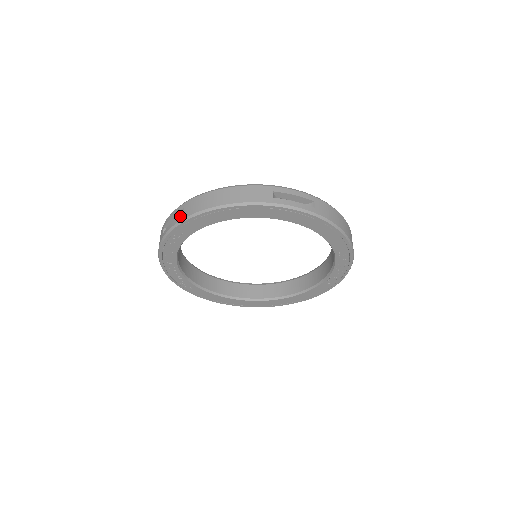
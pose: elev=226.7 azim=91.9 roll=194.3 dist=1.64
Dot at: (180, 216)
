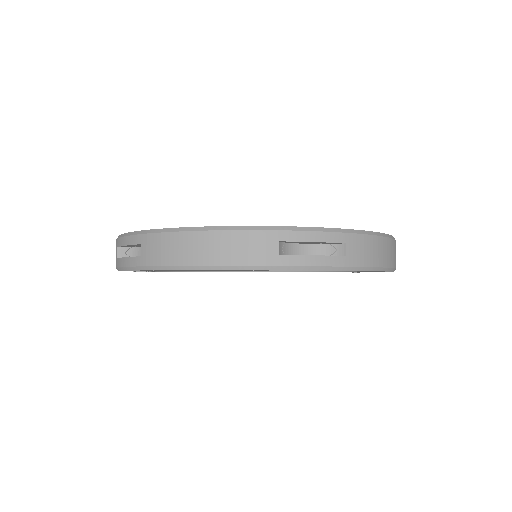
Dot at: (136, 257)
